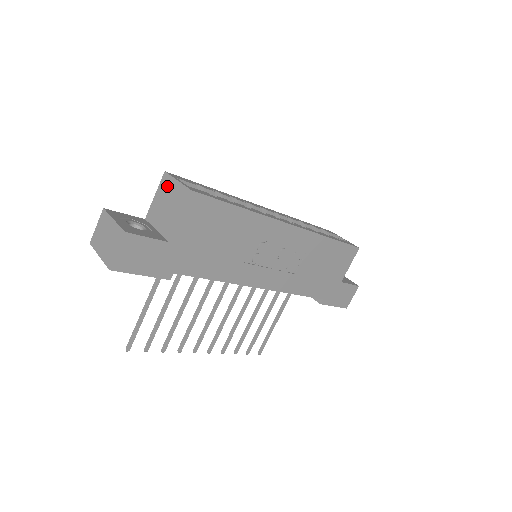
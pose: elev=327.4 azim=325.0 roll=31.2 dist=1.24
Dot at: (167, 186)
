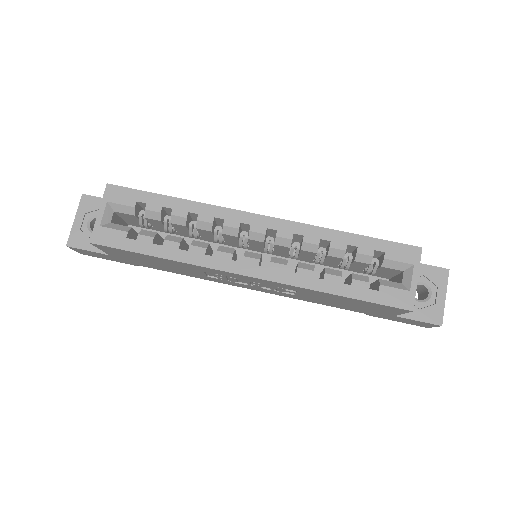
Dot at: occluded
